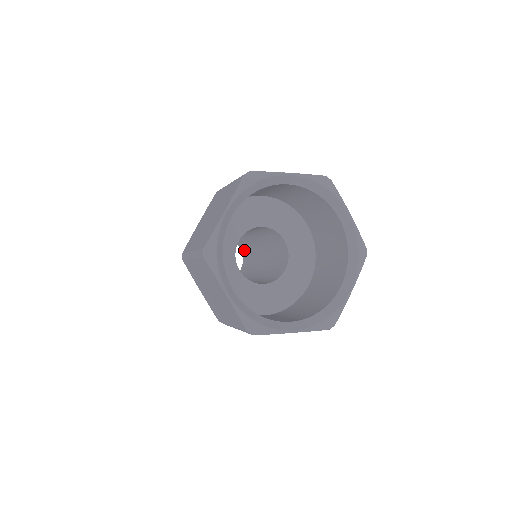
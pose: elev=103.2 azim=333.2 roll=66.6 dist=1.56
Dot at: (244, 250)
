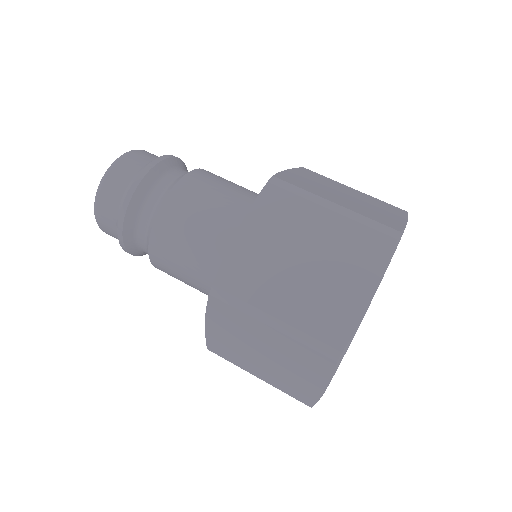
Dot at: occluded
